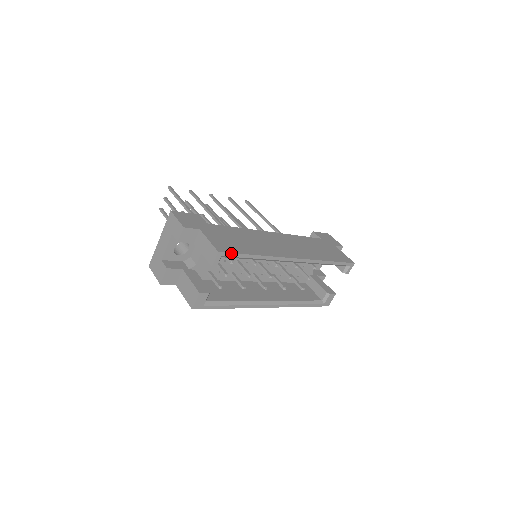
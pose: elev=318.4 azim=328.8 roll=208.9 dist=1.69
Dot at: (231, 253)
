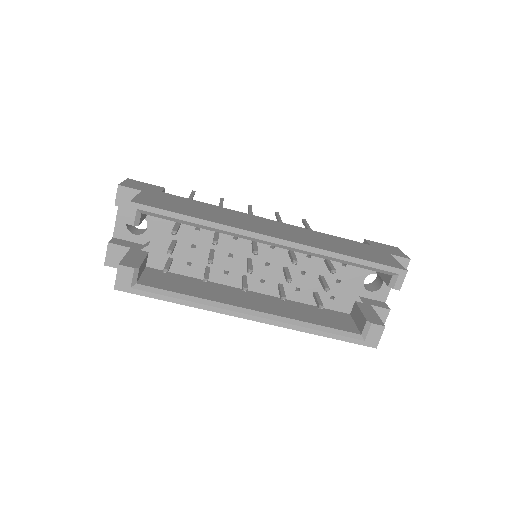
Dot at: (152, 207)
